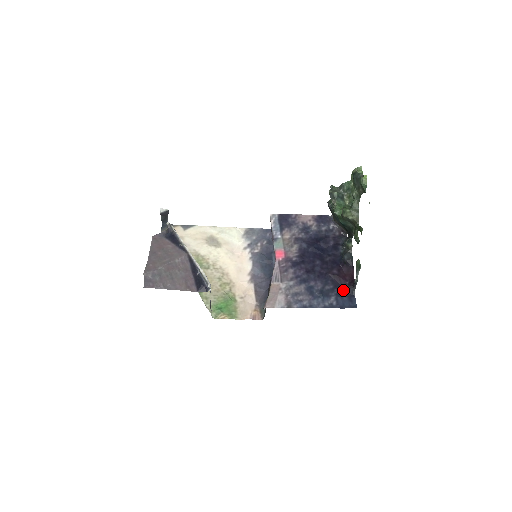
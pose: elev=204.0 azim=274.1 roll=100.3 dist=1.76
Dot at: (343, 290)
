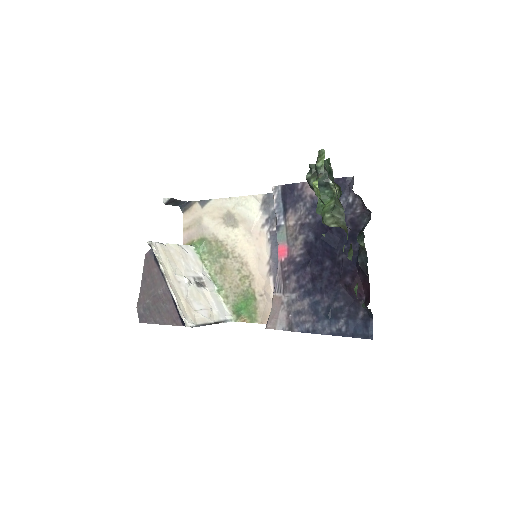
Dot at: (357, 309)
